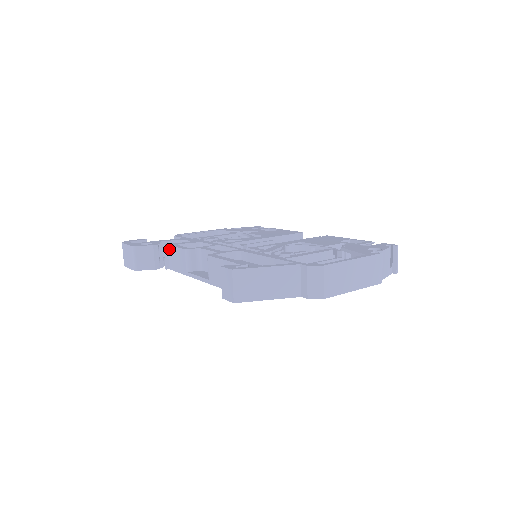
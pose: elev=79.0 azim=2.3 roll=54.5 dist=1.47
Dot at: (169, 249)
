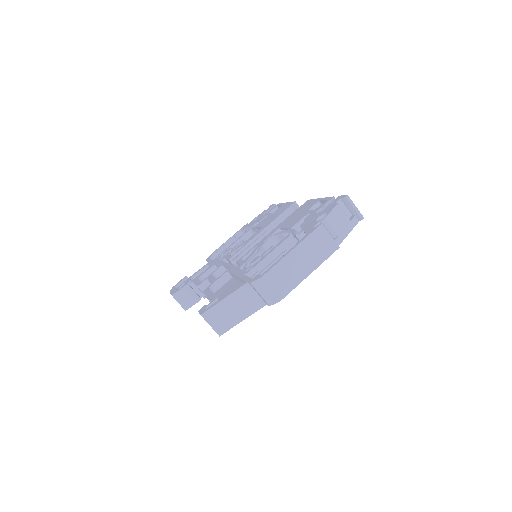
Dot at: (195, 285)
